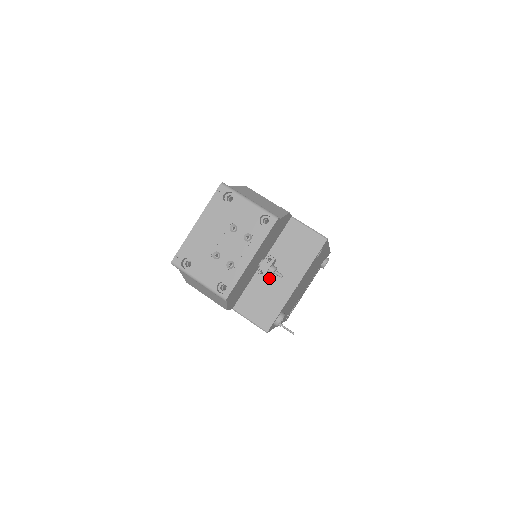
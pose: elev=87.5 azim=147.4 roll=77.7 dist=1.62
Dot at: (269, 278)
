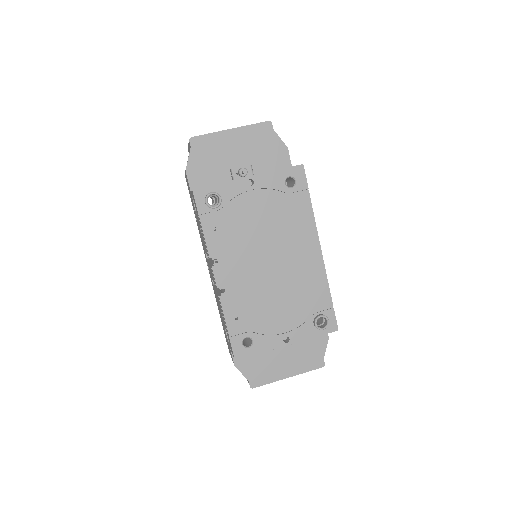
Dot at: occluded
